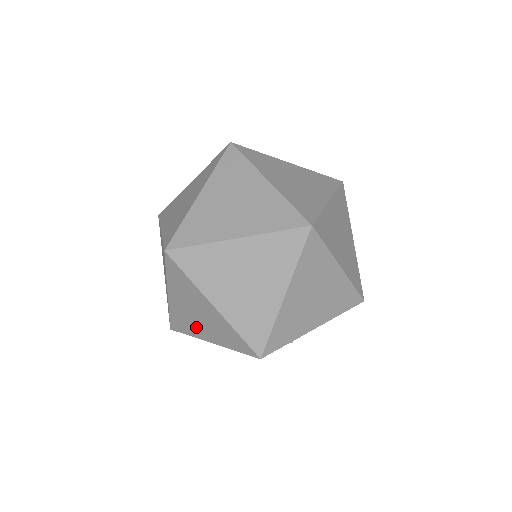
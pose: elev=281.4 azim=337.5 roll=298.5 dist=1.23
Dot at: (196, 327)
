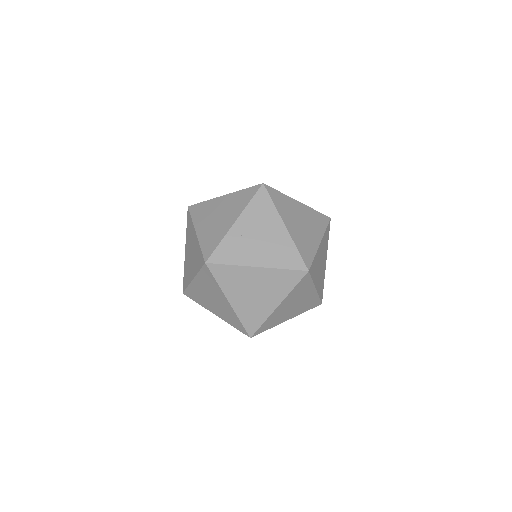
Dot at: occluded
